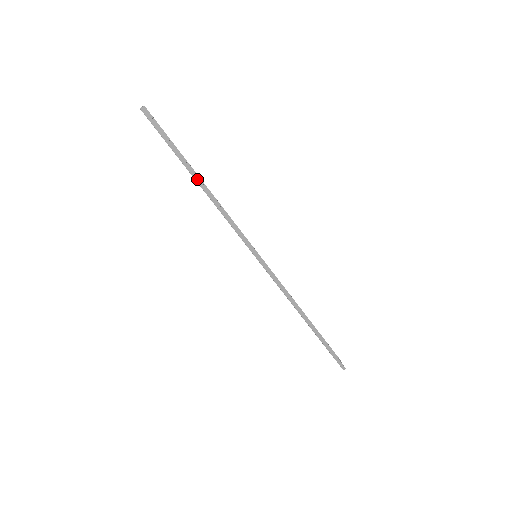
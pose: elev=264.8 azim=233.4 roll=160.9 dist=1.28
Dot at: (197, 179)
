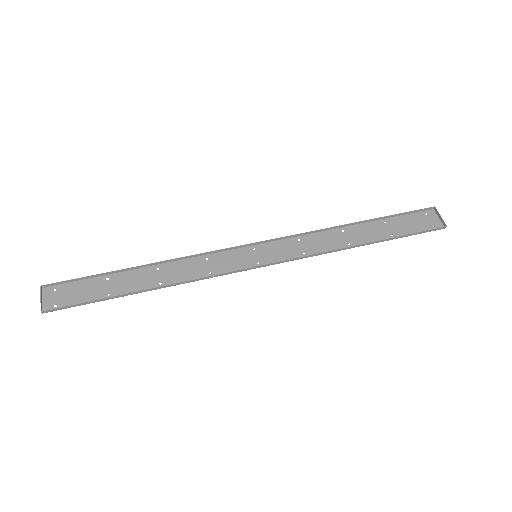
Dot at: (139, 292)
